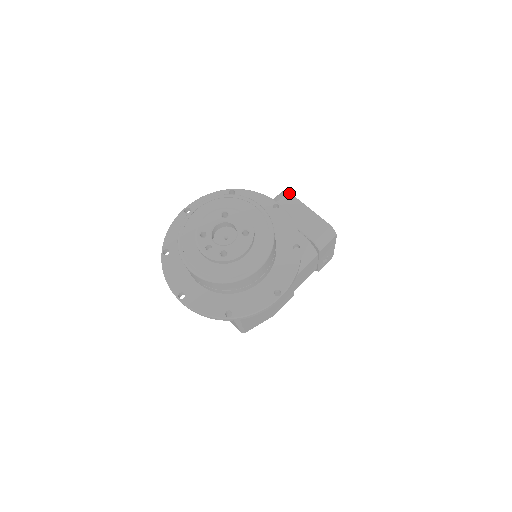
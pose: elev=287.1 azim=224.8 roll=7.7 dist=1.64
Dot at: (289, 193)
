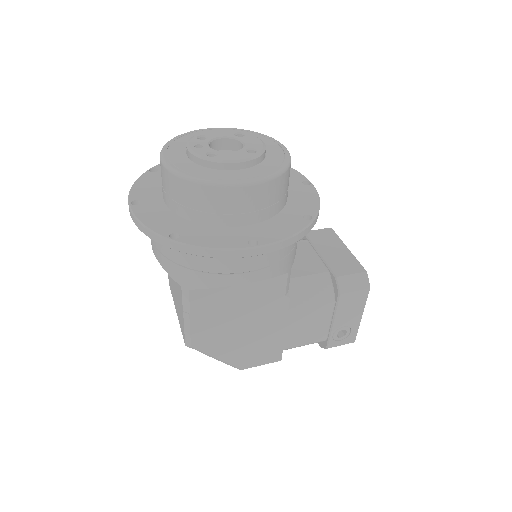
Dot at: (331, 229)
